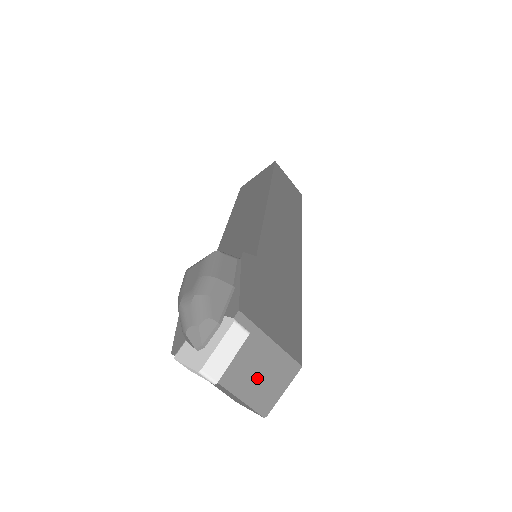
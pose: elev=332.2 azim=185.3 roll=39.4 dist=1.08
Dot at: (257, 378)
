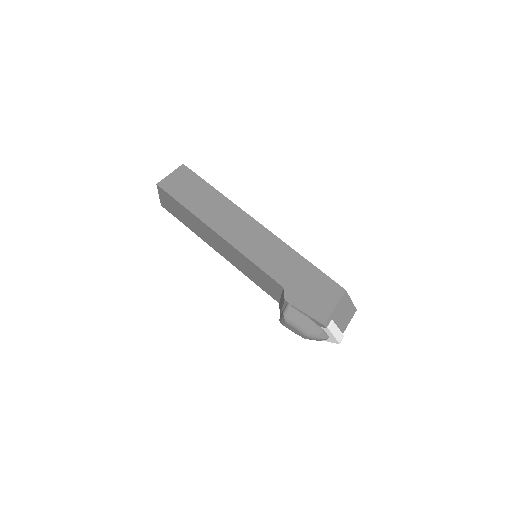
Dot at: (345, 315)
